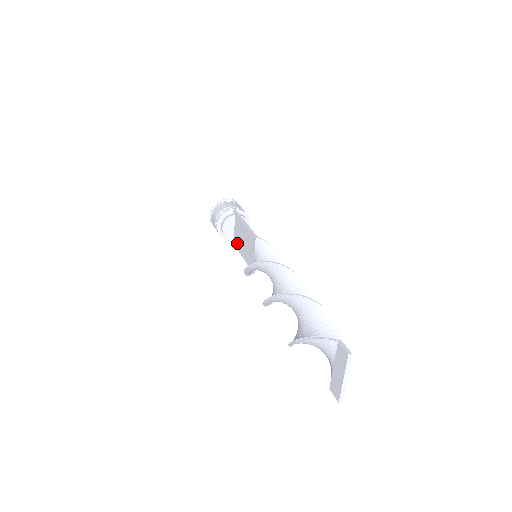
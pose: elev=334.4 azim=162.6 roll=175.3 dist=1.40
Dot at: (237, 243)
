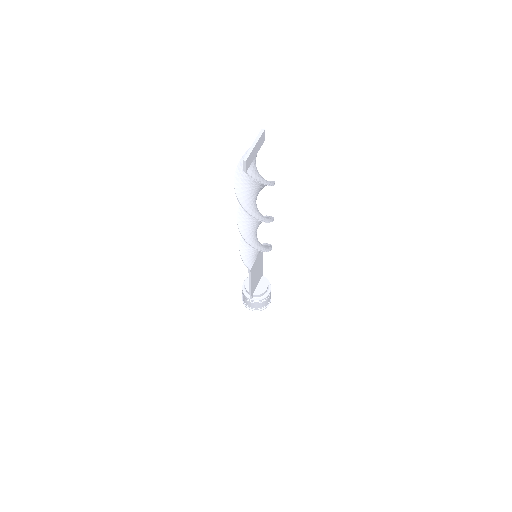
Dot at: occluded
